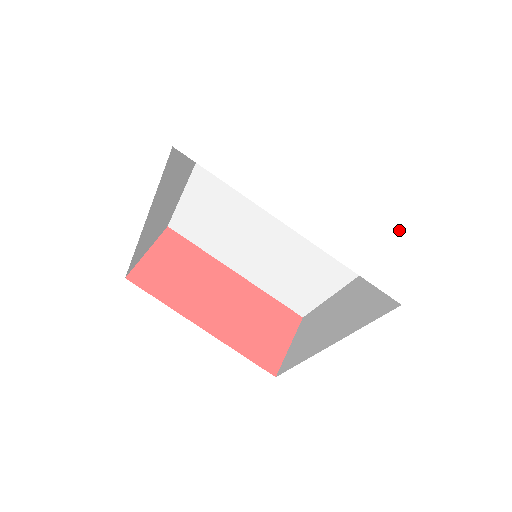
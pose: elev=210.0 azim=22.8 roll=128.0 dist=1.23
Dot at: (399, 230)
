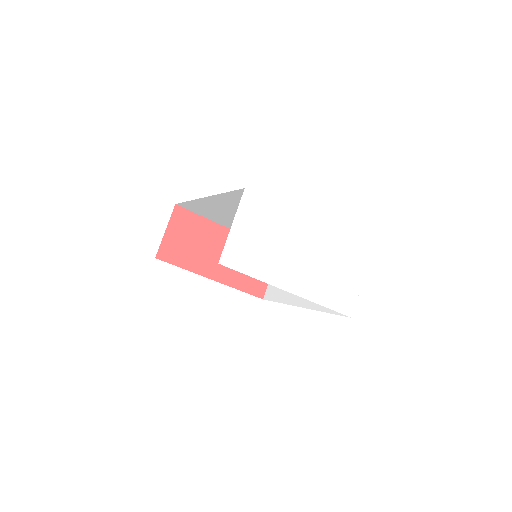
Dot at: (355, 263)
